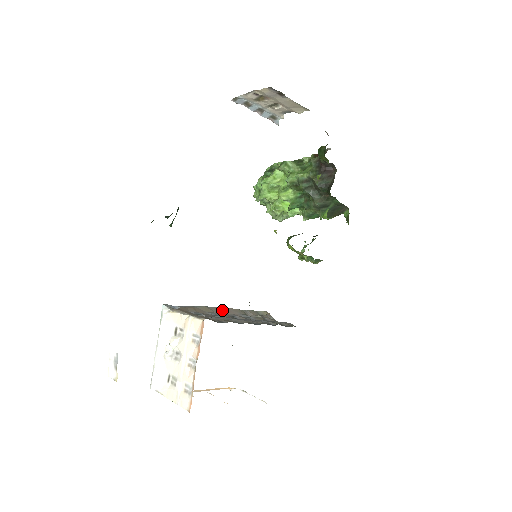
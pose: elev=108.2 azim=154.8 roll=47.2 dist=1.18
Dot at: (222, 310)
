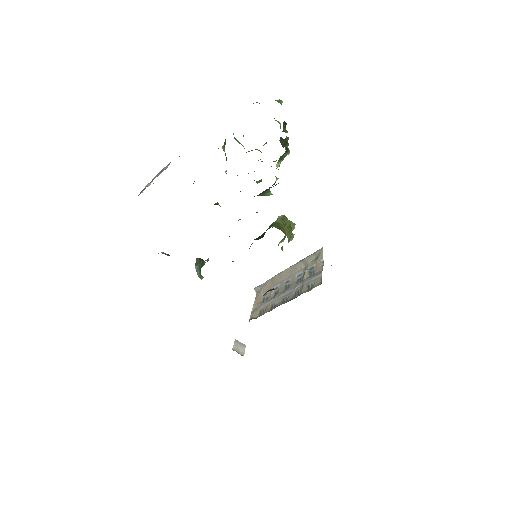
Dot at: (285, 274)
